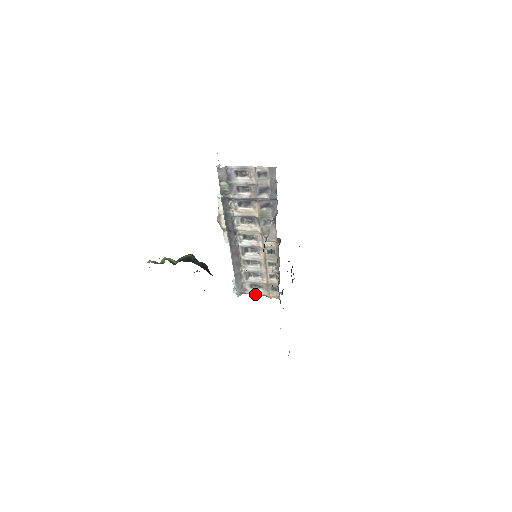
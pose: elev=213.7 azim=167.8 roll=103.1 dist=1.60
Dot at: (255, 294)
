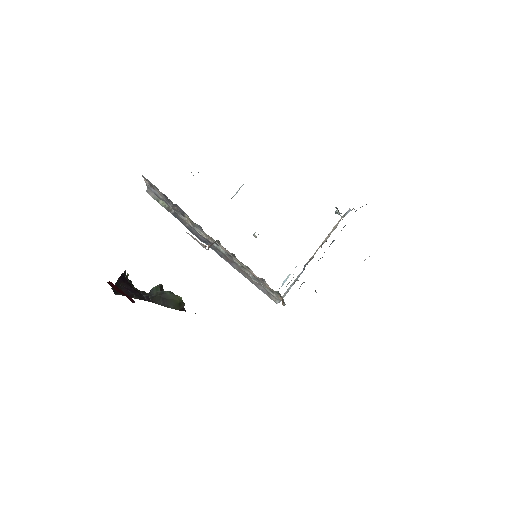
Dot at: (280, 300)
